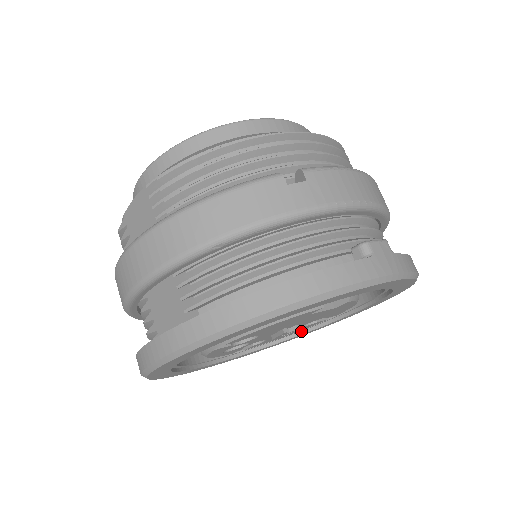
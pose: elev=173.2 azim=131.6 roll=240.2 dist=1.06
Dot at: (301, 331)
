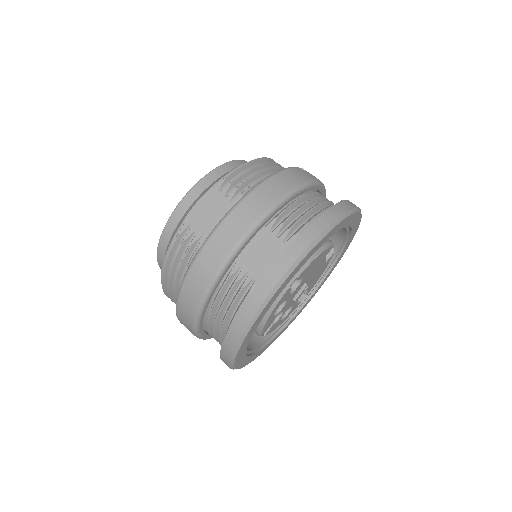
Dot at: (277, 332)
